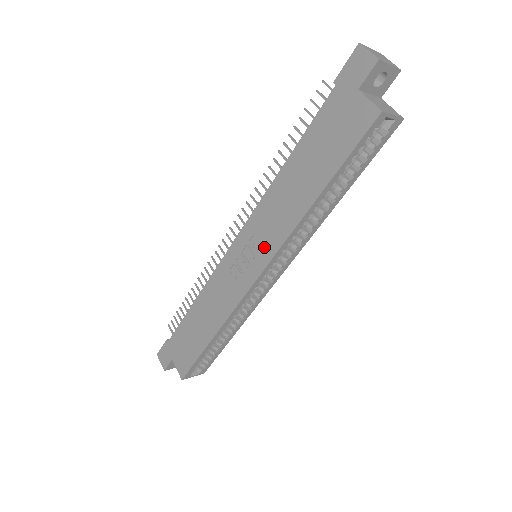
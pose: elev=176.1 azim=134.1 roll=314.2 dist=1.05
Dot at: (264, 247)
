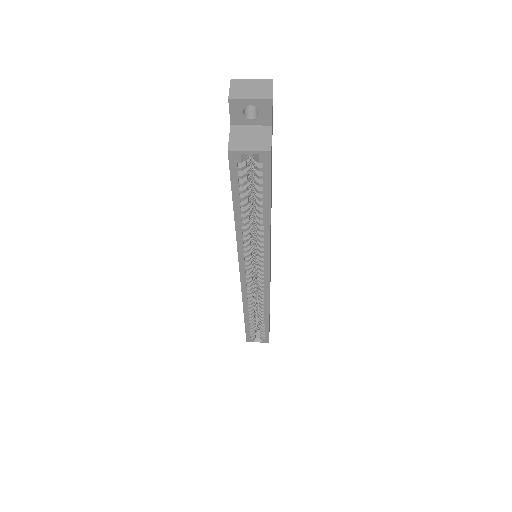
Dot at: occluded
